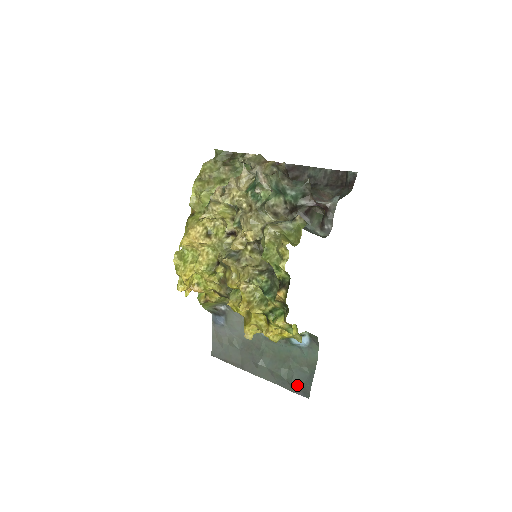
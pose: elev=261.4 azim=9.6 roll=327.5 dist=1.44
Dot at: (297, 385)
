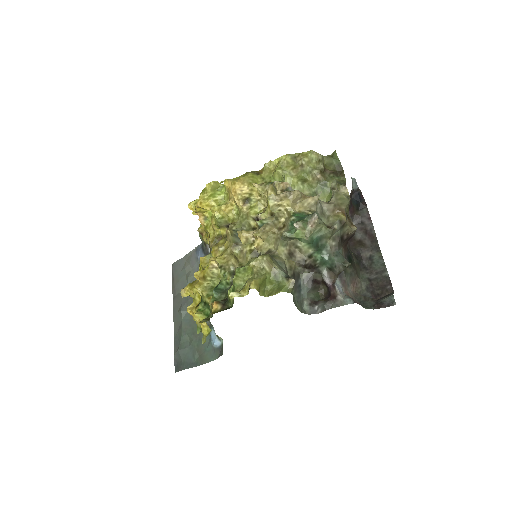
Dot at: (180, 356)
